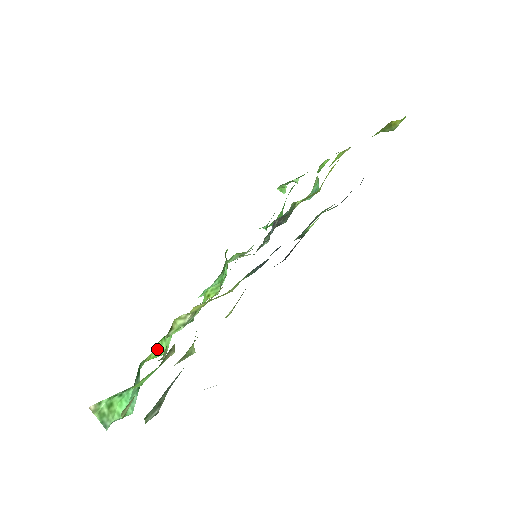
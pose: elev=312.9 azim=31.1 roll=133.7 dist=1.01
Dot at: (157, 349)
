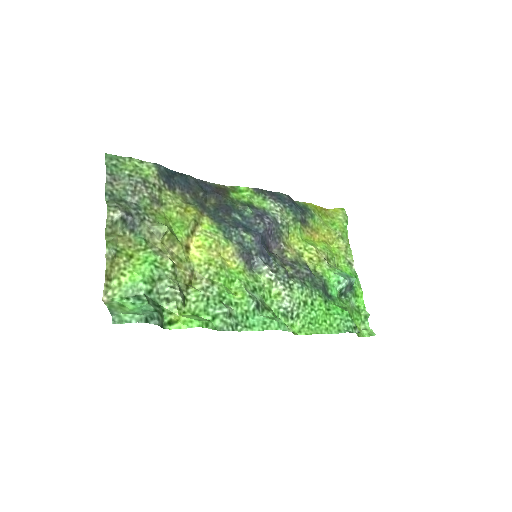
Dot at: (187, 317)
